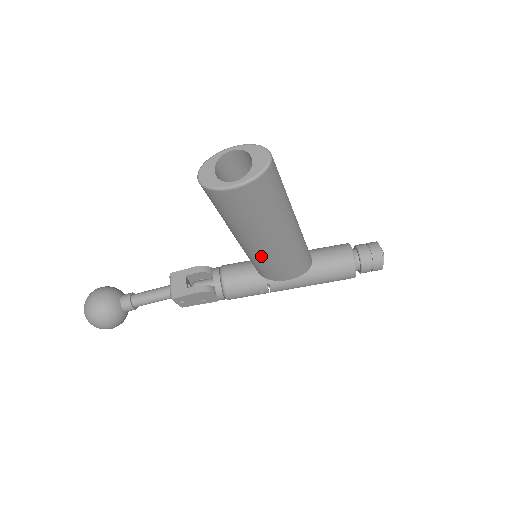
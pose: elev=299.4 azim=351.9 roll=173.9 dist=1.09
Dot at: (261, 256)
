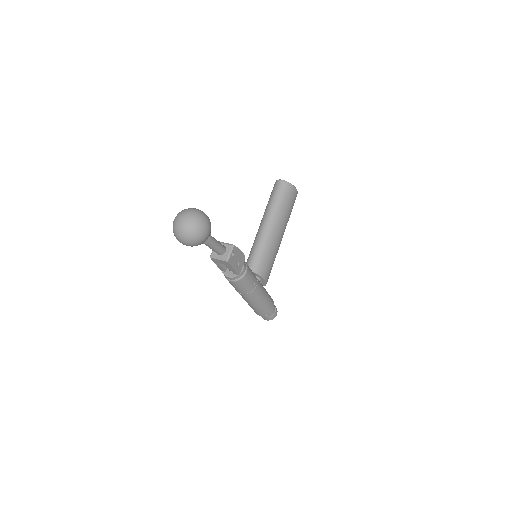
Dot at: (273, 245)
